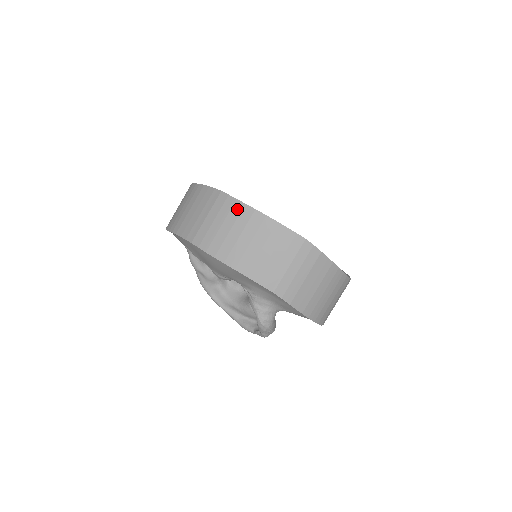
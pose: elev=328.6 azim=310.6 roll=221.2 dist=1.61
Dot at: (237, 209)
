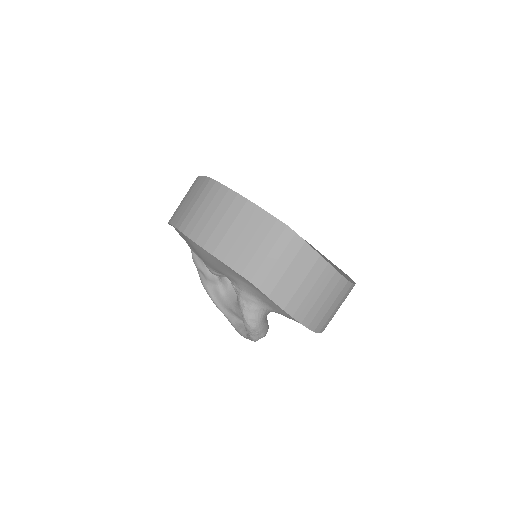
Dot at: (221, 194)
